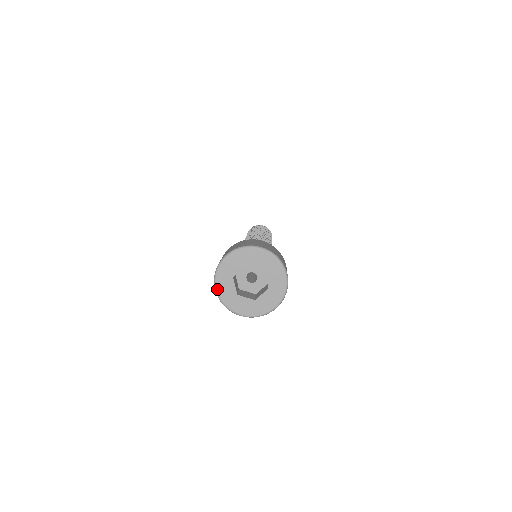
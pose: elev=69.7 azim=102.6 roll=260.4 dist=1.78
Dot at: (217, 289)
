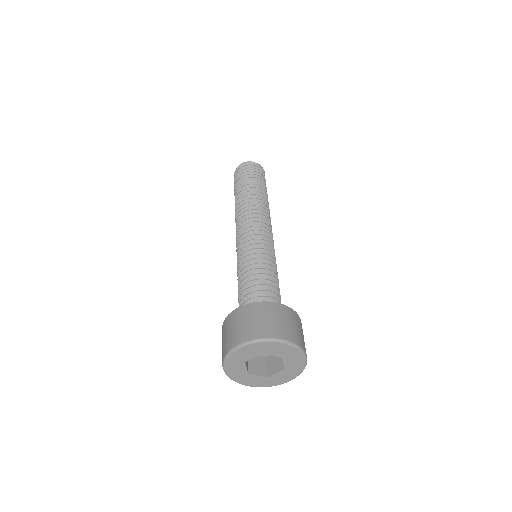
Dot at: (226, 370)
